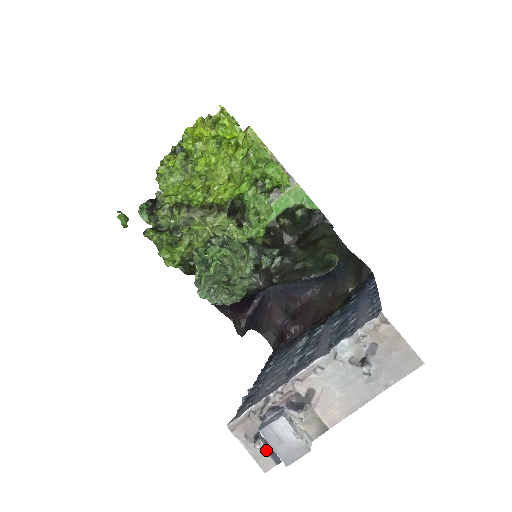
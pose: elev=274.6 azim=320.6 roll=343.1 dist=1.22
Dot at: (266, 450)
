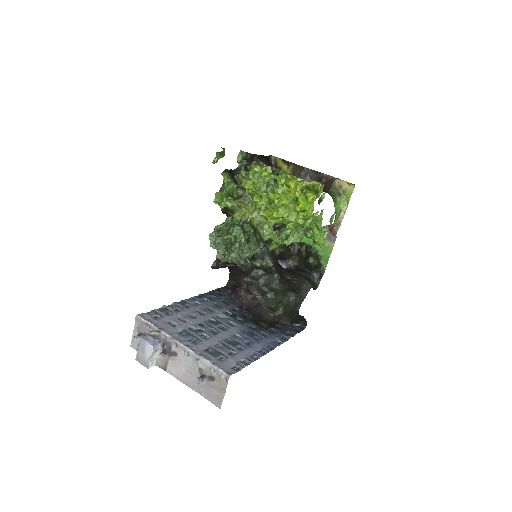
Dot at: occluded
